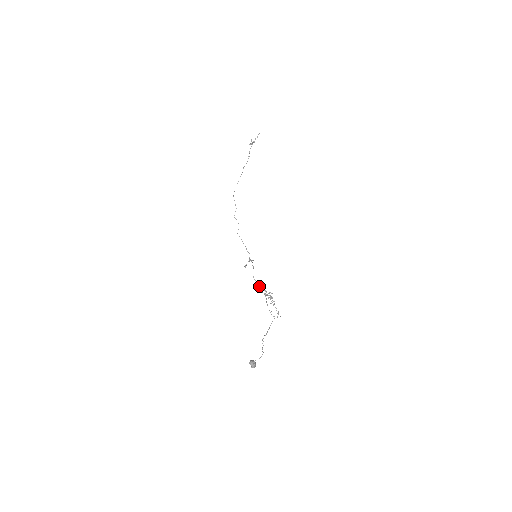
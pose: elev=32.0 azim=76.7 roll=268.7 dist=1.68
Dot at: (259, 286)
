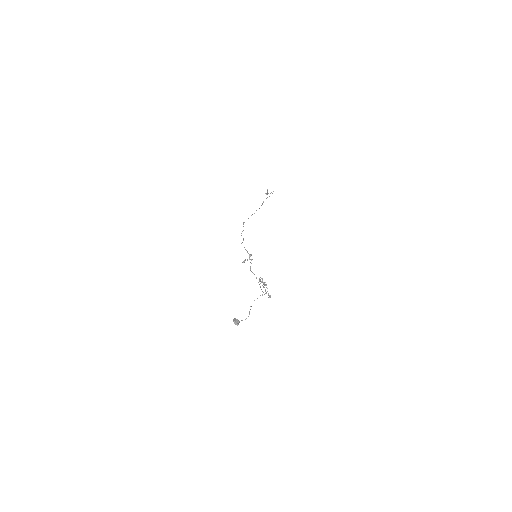
Dot at: occluded
